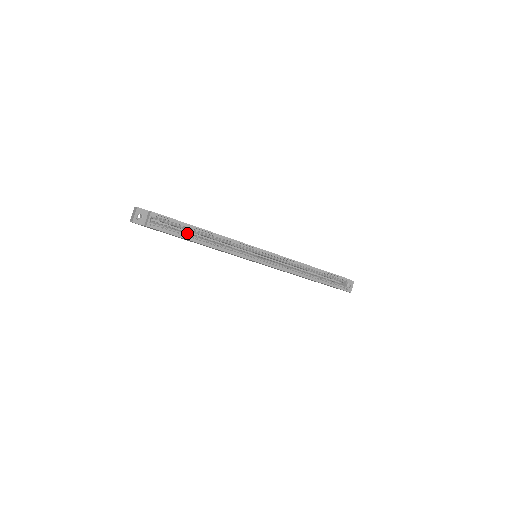
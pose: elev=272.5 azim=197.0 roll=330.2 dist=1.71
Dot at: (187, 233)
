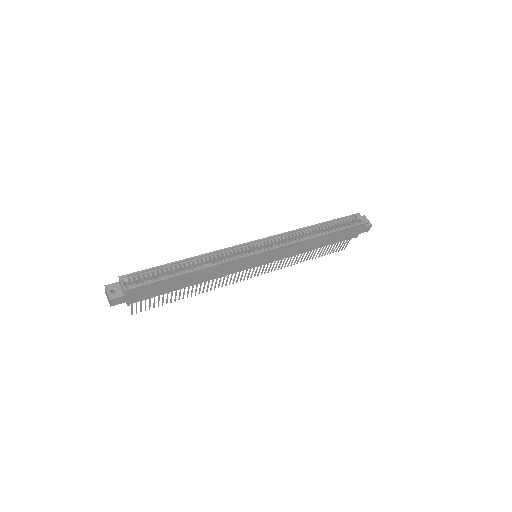
Dot at: (170, 274)
